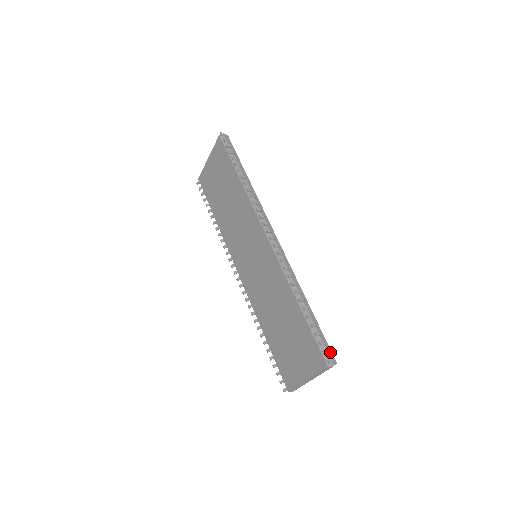
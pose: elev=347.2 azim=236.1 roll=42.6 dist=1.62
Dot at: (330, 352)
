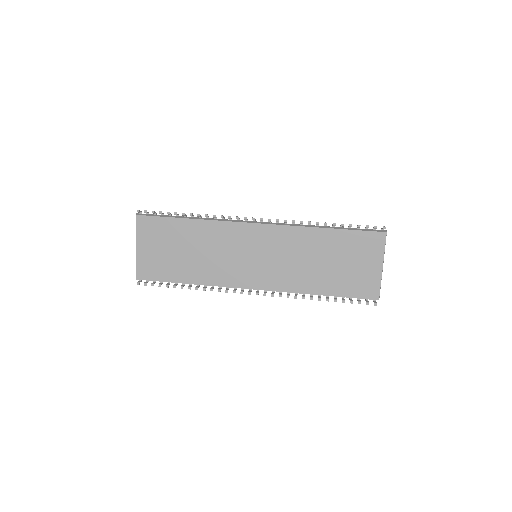
Dot at: occluded
